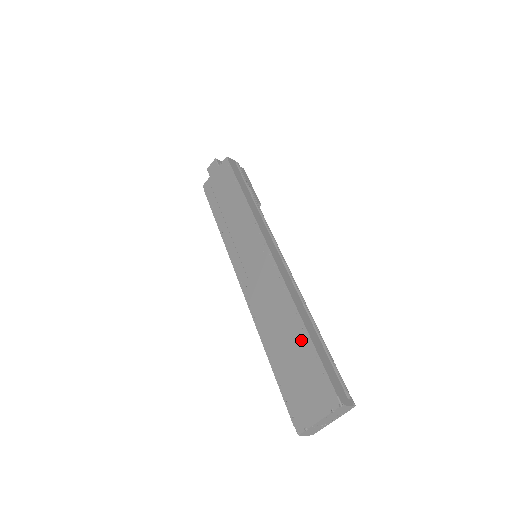
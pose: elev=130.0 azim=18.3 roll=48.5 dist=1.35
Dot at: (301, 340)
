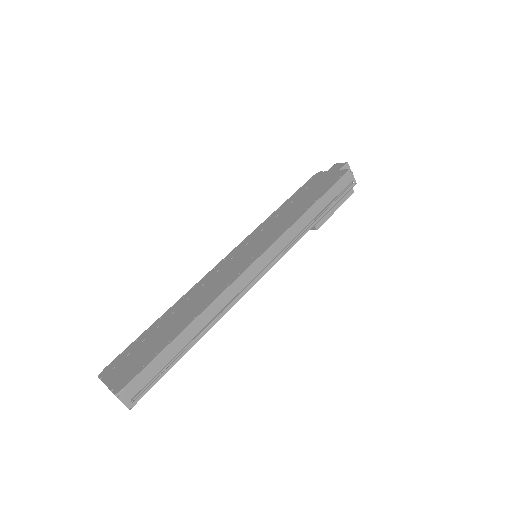
Dot at: (171, 334)
